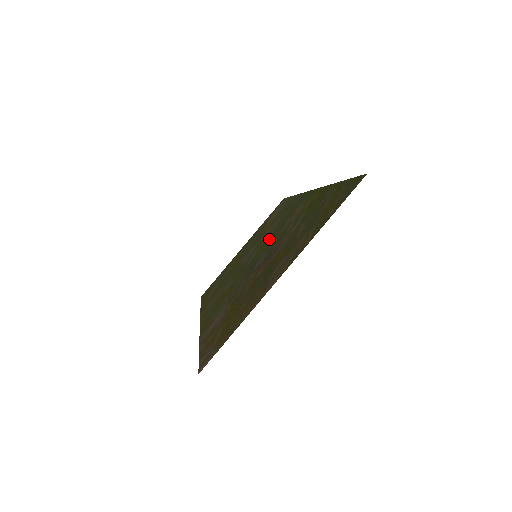
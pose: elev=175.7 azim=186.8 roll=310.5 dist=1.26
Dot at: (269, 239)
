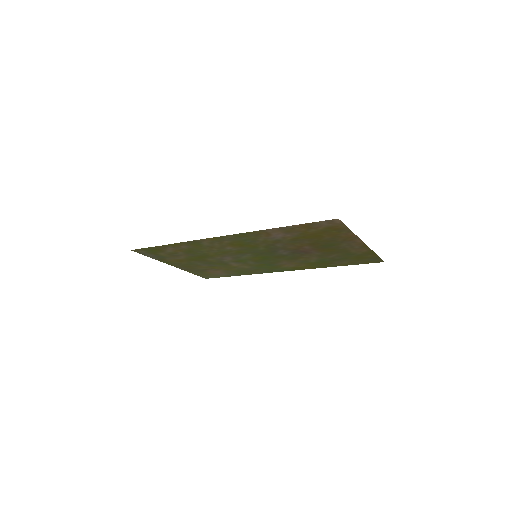
Dot at: (263, 260)
